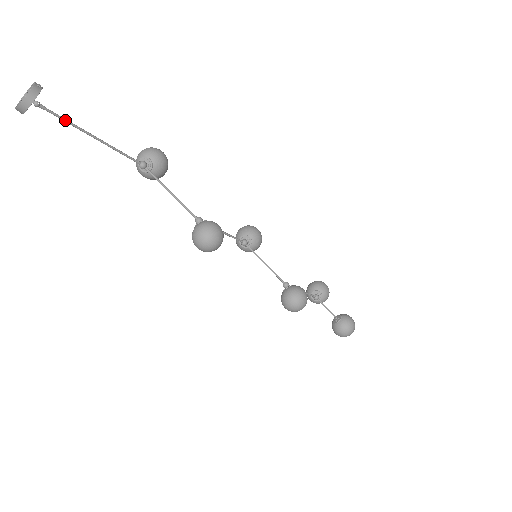
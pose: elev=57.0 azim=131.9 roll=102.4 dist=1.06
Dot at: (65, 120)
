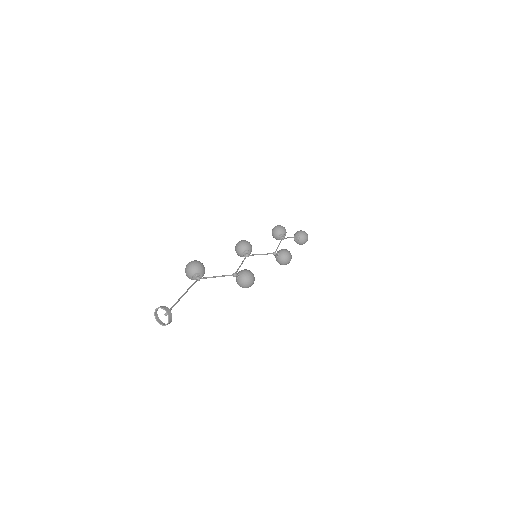
Dot at: occluded
